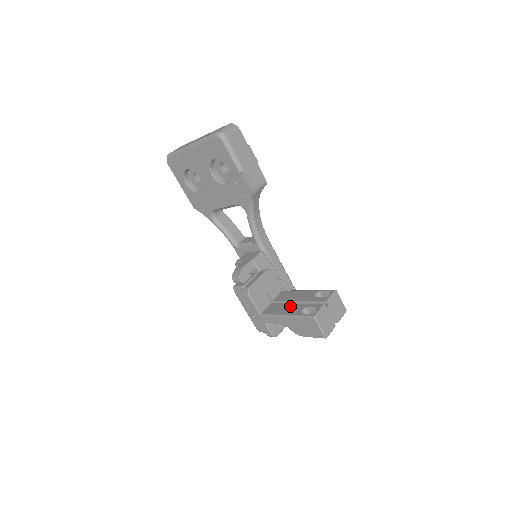
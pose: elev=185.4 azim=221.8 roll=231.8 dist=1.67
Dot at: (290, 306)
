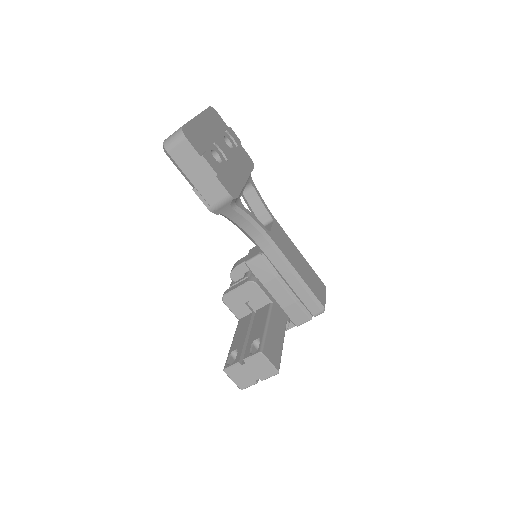
Dot at: (243, 334)
